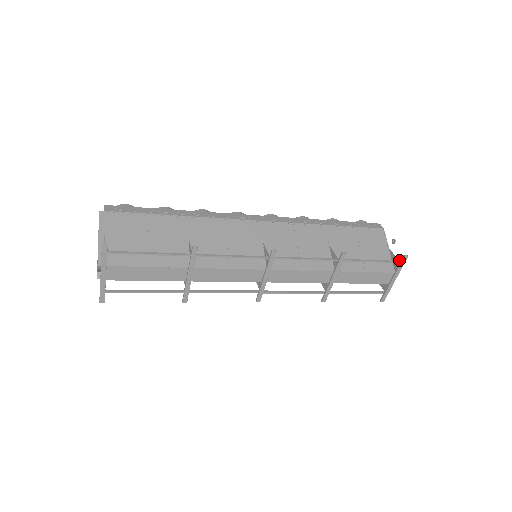
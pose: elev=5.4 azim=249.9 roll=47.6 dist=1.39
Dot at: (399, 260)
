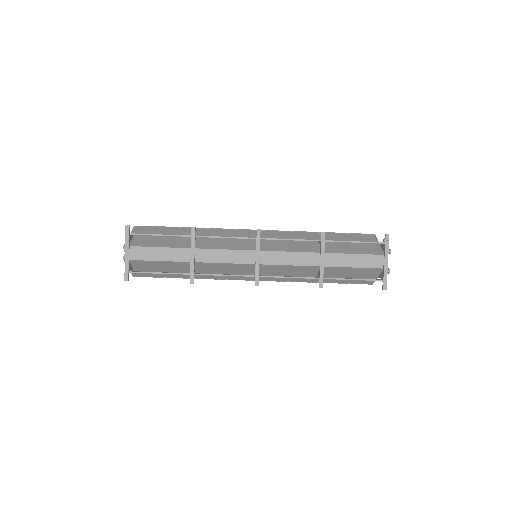
Dot at: (390, 249)
